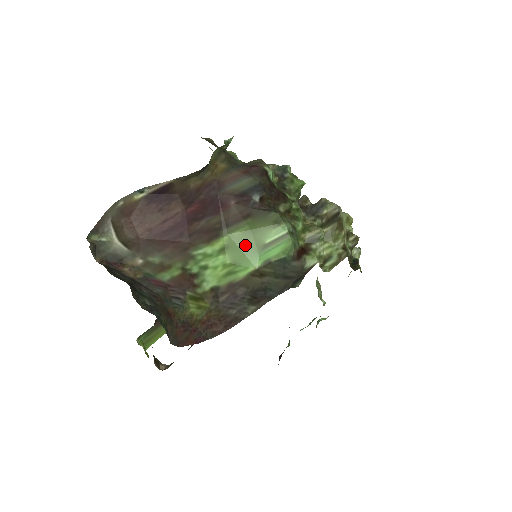
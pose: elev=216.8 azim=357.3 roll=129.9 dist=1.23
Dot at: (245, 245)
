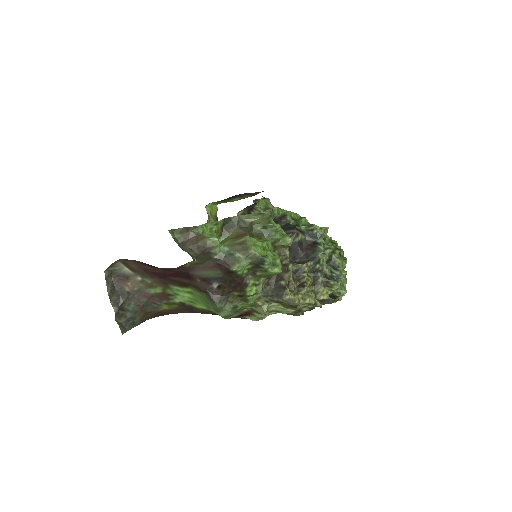
Dot at: (201, 300)
